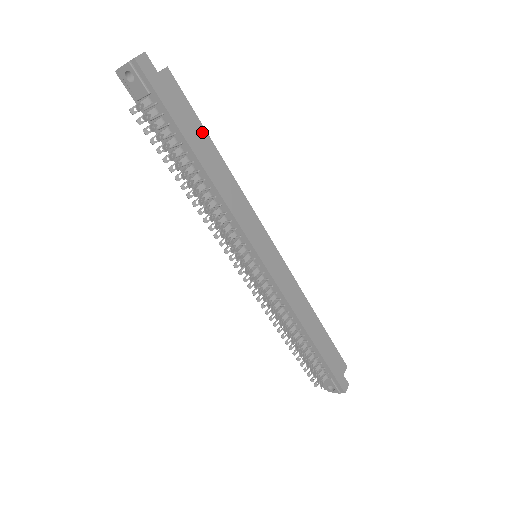
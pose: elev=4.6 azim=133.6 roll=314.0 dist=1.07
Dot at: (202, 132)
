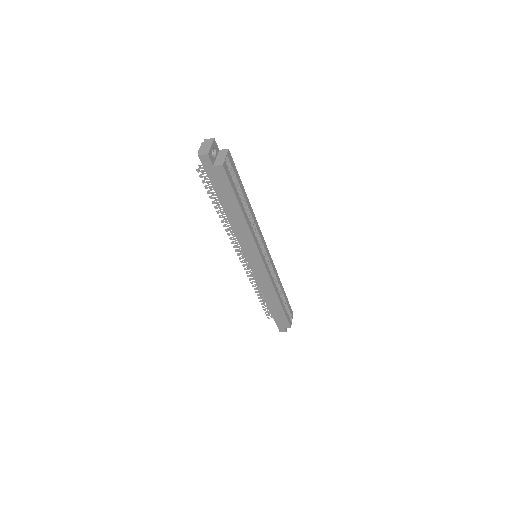
Dot at: (234, 201)
